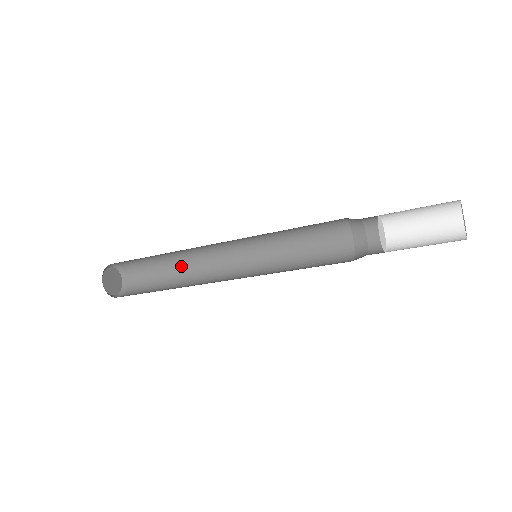
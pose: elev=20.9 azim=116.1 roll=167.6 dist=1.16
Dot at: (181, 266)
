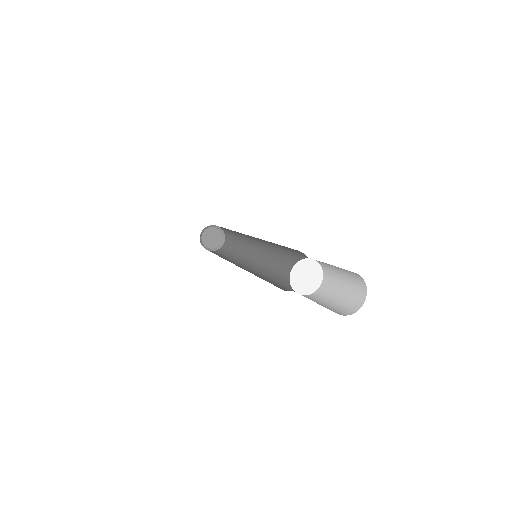
Dot at: (242, 248)
